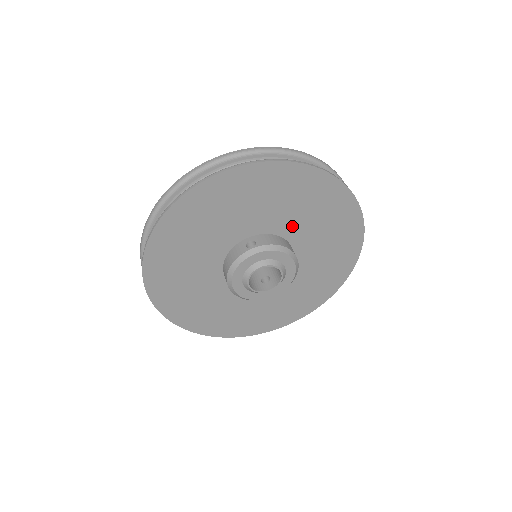
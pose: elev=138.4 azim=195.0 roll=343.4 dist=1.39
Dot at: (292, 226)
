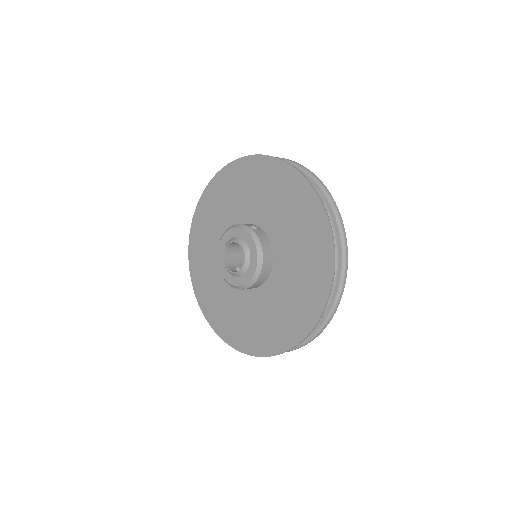
Dot at: (284, 252)
